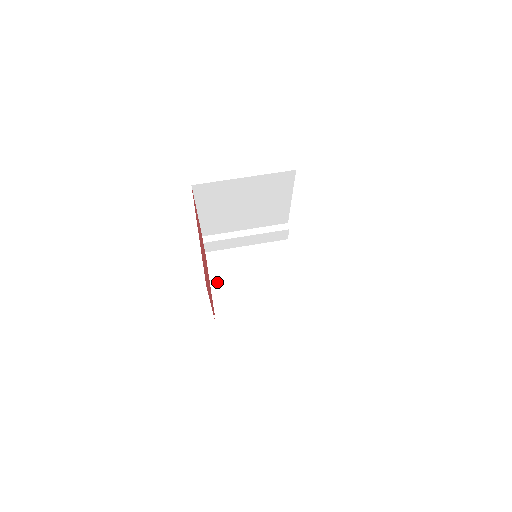
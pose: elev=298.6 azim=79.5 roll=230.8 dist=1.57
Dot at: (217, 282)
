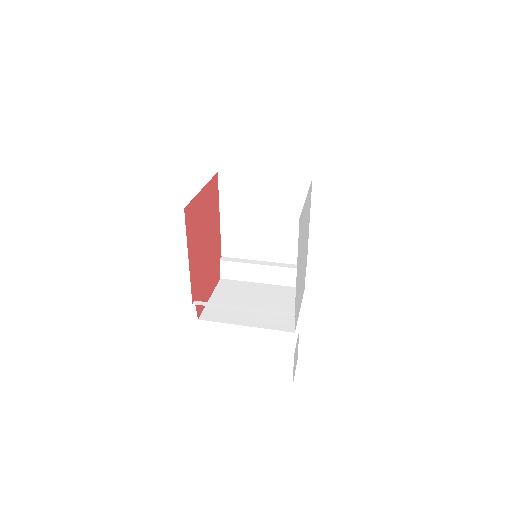
Dot at: (217, 298)
